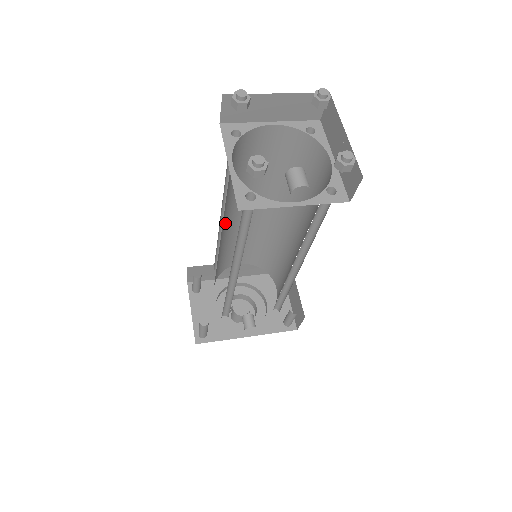
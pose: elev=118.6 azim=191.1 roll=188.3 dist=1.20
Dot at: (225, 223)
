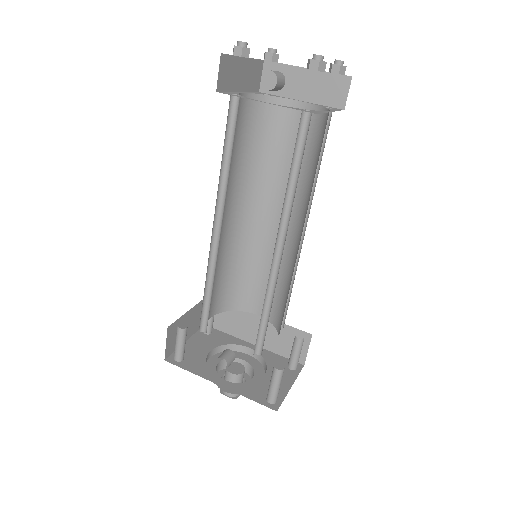
Dot at: (243, 212)
